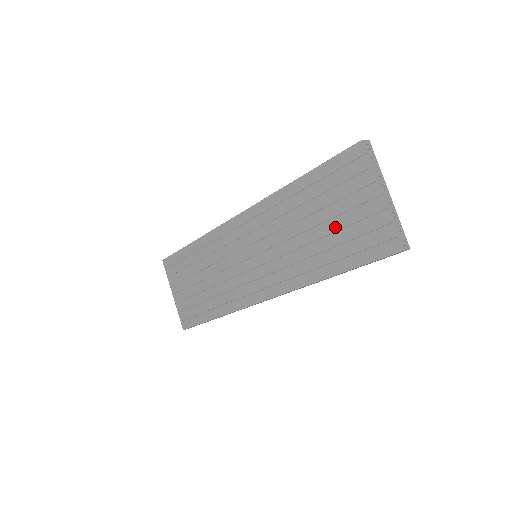
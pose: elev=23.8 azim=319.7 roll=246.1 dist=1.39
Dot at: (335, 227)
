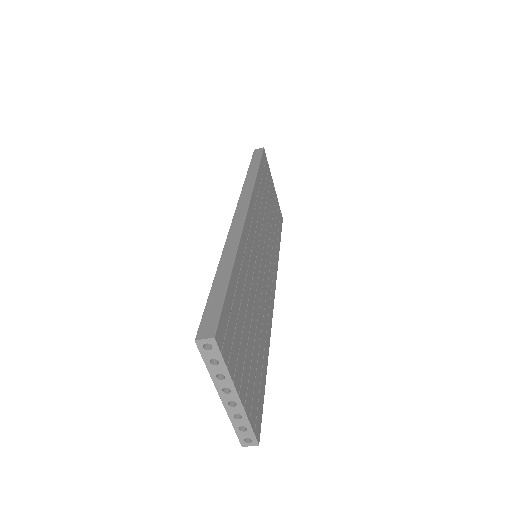
Dot at: occluded
